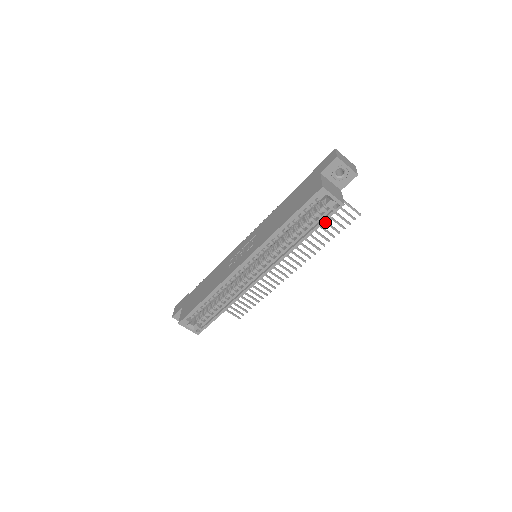
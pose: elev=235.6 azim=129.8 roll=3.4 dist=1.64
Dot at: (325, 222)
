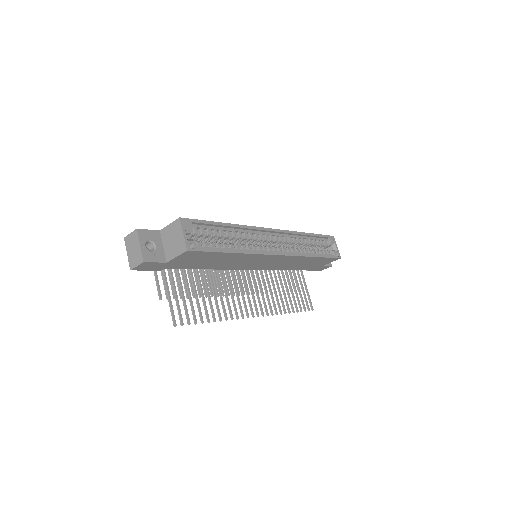
Dot at: (293, 293)
